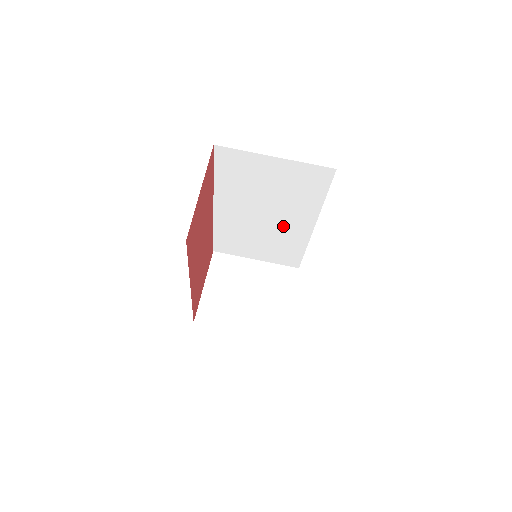
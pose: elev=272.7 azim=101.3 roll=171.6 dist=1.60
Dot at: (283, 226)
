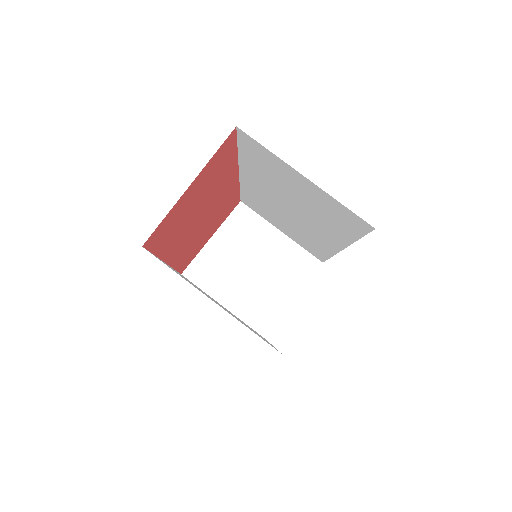
Dot at: (310, 229)
